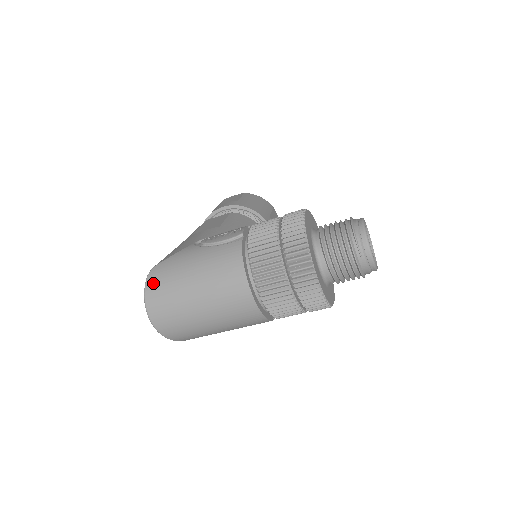
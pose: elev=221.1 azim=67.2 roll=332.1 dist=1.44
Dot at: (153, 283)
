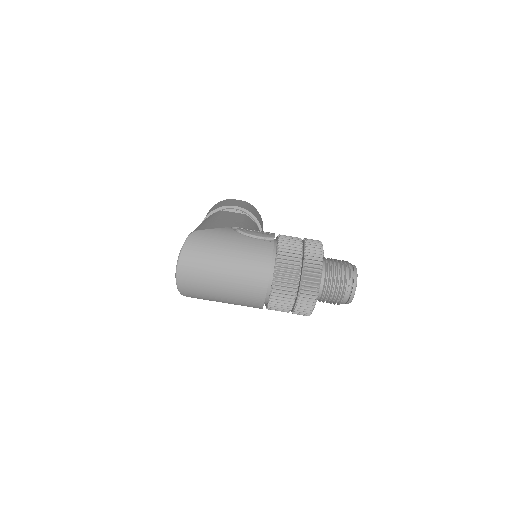
Dot at: (193, 243)
